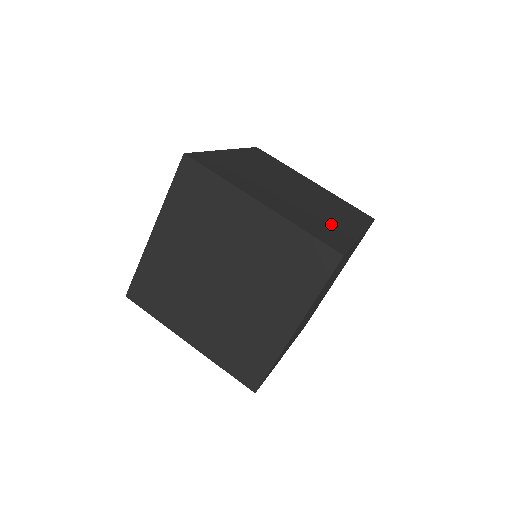
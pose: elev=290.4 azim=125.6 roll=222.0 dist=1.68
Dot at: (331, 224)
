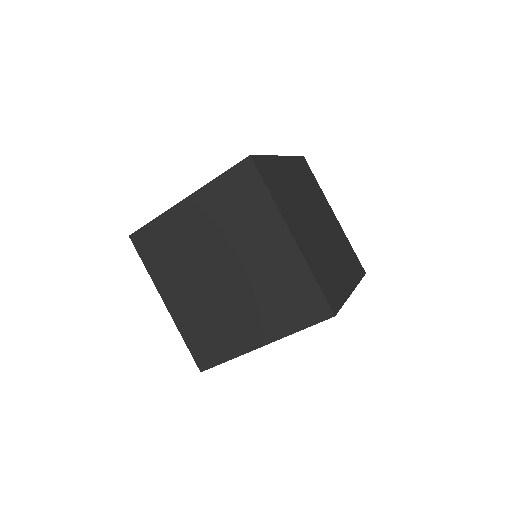
Dot at: (335, 274)
